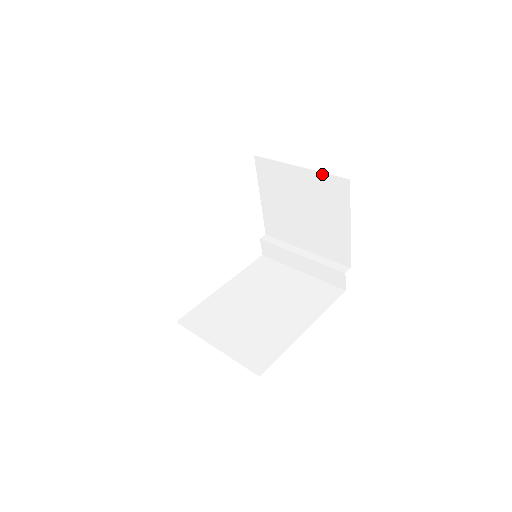
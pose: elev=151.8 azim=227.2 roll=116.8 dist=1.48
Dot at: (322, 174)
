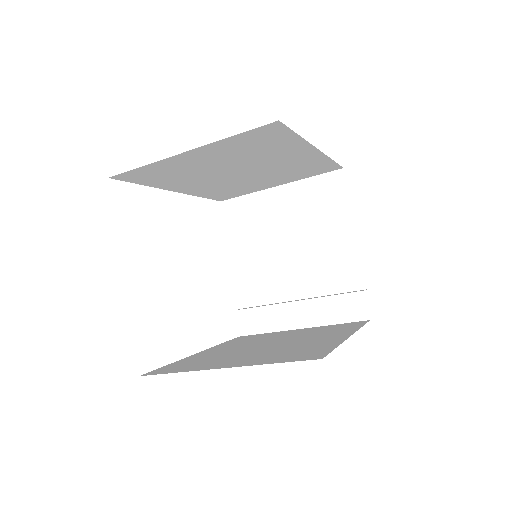
Dot at: (309, 179)
